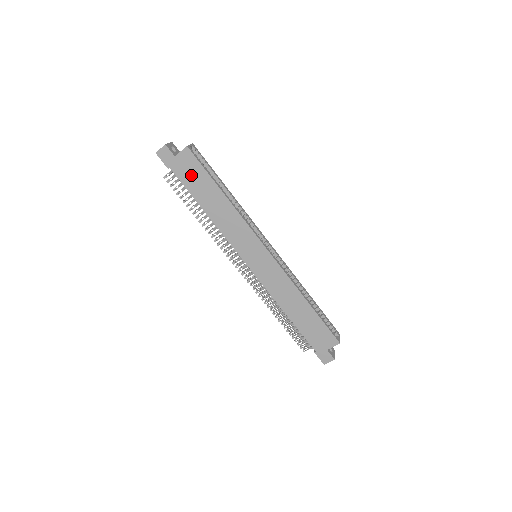
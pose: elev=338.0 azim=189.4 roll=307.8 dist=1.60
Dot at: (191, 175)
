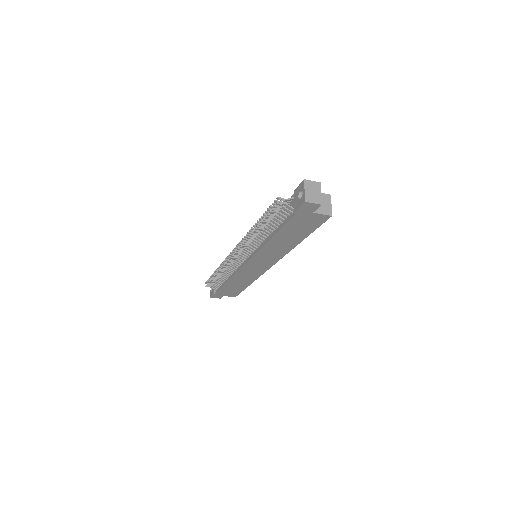
Dot at: (302, 225)
